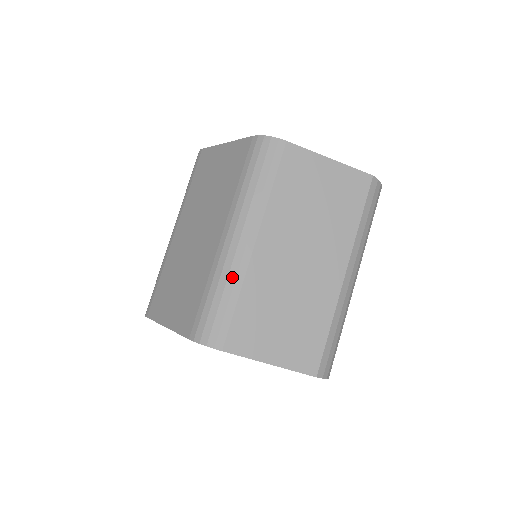
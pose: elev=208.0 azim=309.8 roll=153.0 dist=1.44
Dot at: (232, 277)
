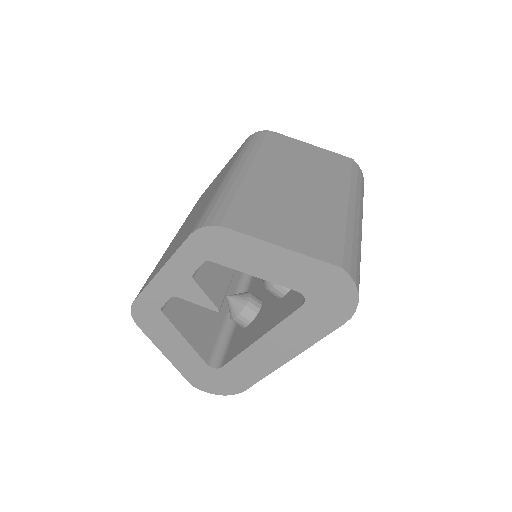
Dot at: (235, 187)
